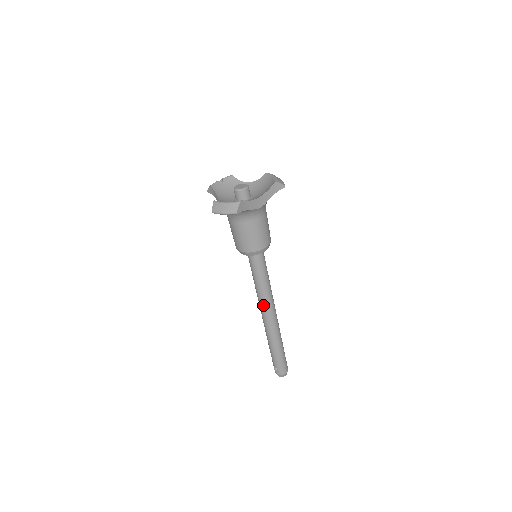
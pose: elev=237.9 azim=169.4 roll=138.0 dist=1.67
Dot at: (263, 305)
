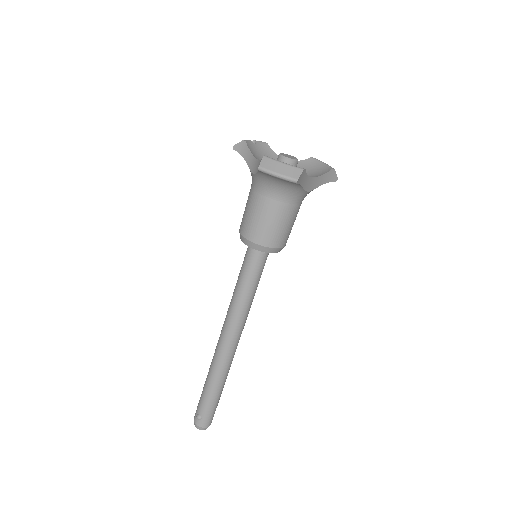
Dot at: (233, 325)
